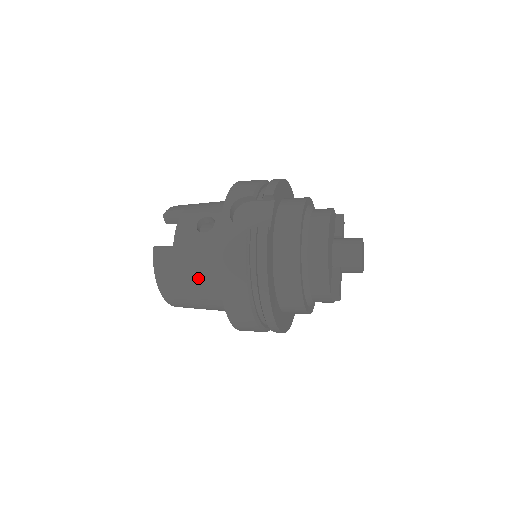
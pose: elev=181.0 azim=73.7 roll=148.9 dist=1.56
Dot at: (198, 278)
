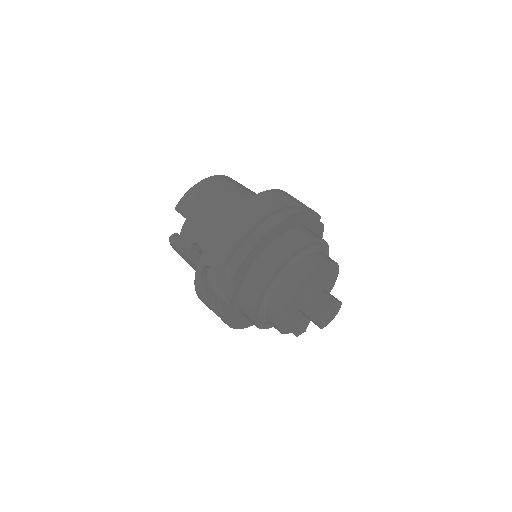
Dot at: occluded
